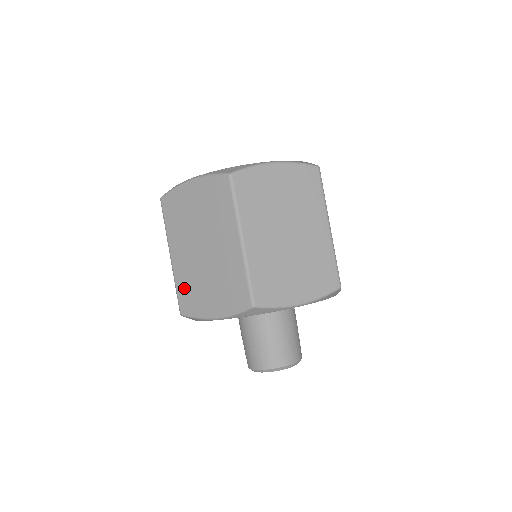
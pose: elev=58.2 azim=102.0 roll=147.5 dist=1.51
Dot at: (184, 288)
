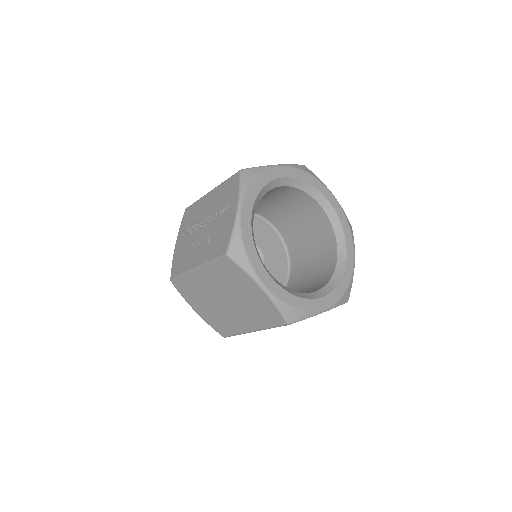
Dot at: (188, 285)
